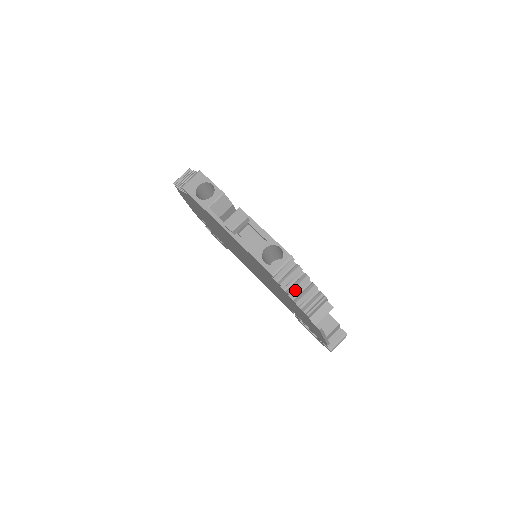
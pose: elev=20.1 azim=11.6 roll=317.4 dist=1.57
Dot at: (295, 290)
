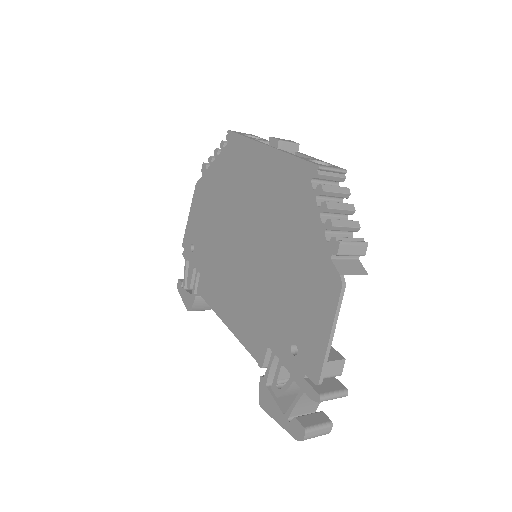
Dot at: (335, 205)
